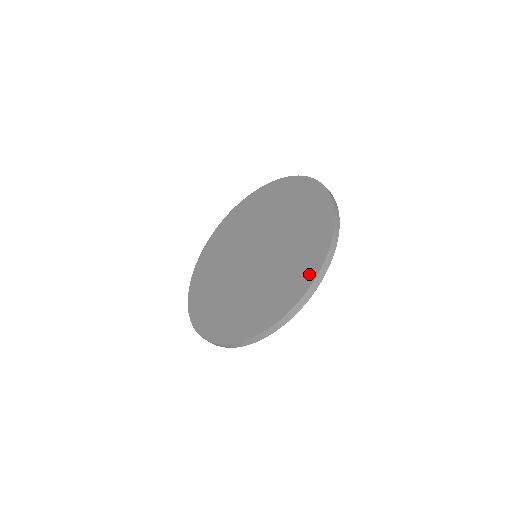
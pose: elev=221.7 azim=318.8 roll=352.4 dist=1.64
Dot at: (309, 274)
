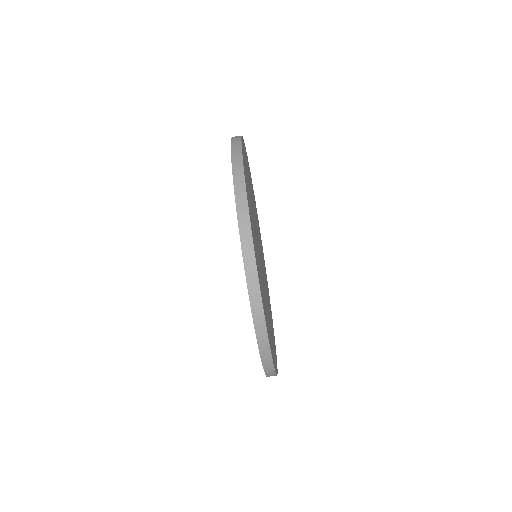
Dot at: occluded
